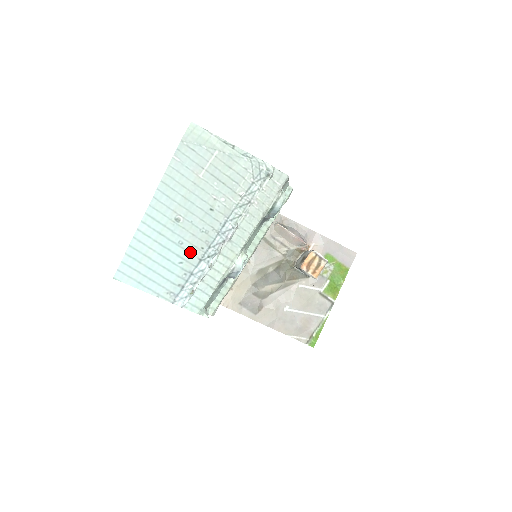
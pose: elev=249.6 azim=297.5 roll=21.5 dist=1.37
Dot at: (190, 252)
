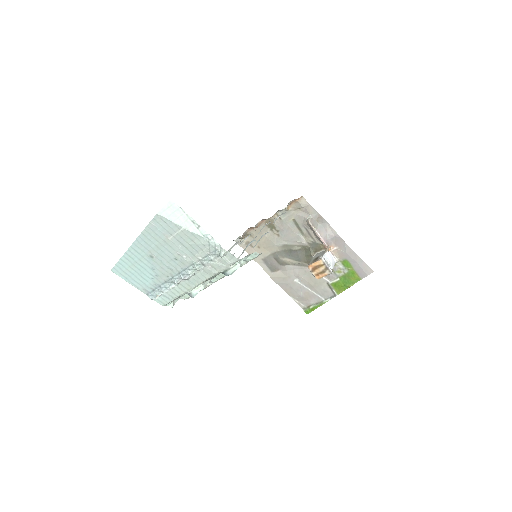
Dot at: (159, 275)
